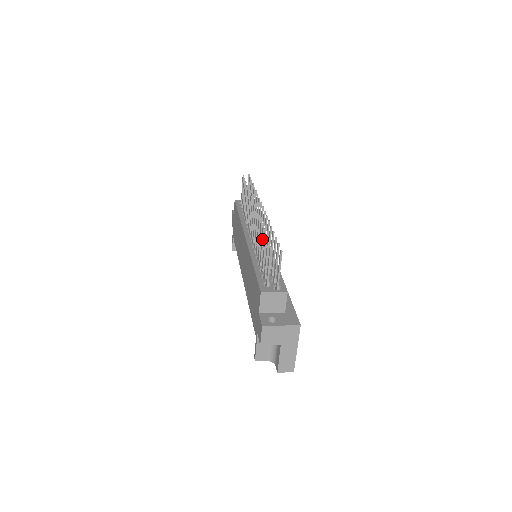
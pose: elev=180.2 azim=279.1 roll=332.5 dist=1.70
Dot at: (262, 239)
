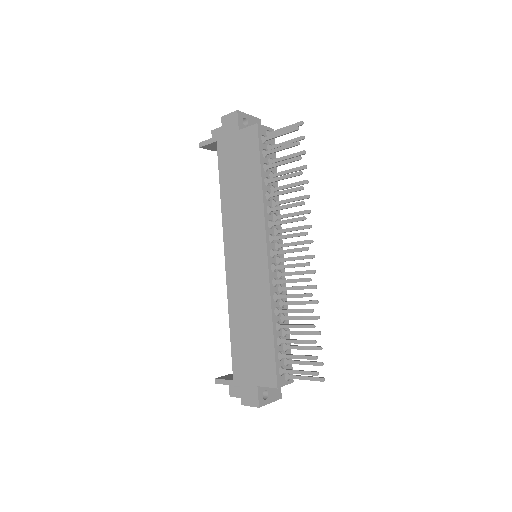
Dot at: occluded
